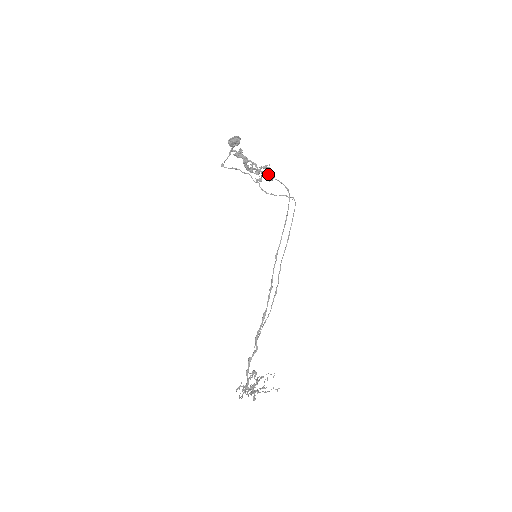
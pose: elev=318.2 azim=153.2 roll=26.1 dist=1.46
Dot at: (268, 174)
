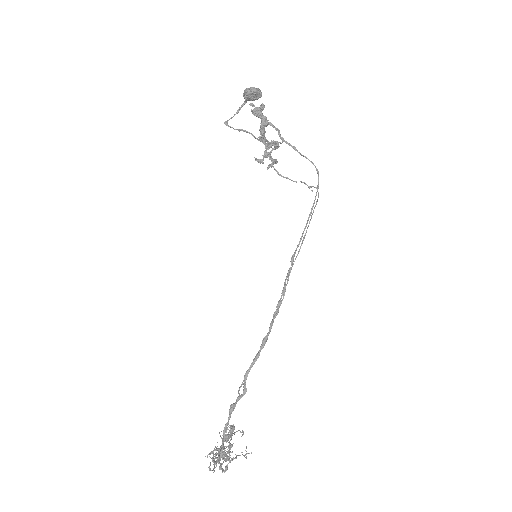
Dot at: (294, 147)
